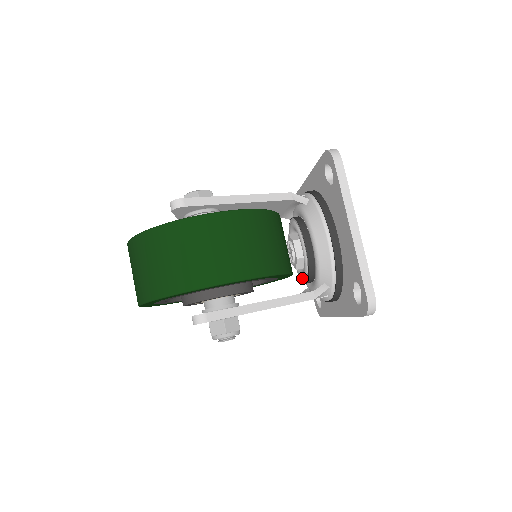
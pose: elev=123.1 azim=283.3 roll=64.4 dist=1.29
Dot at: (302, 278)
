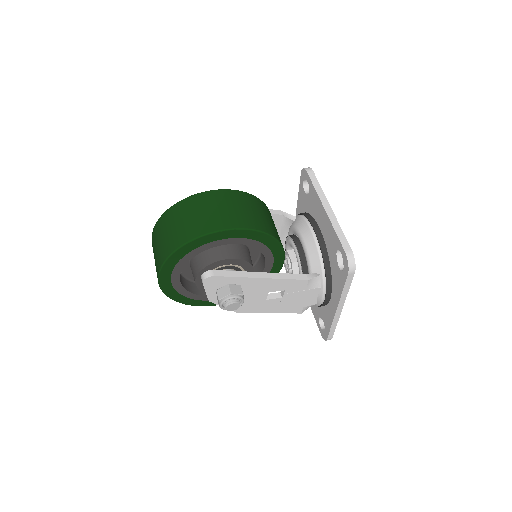
Dot at: occluded
